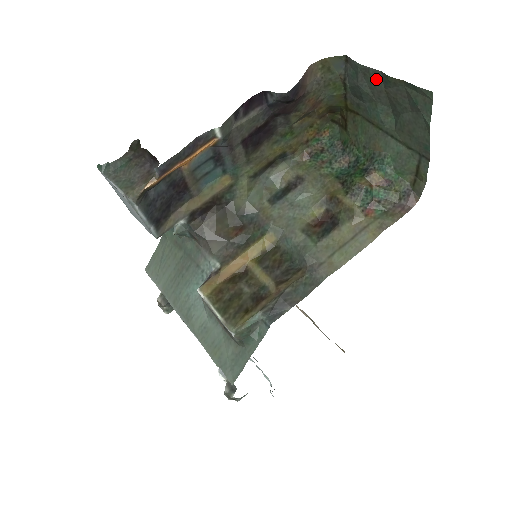
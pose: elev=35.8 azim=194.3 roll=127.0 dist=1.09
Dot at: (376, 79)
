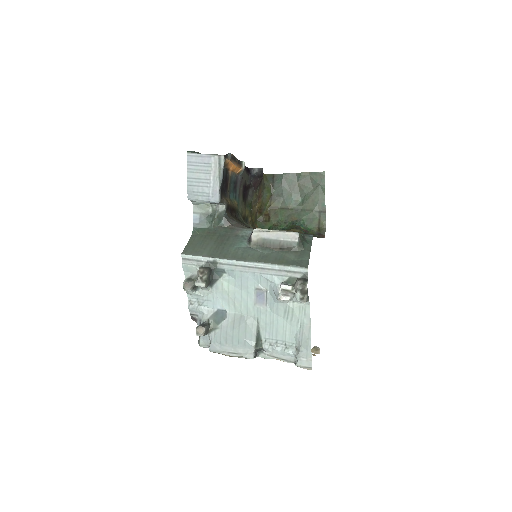
Dot at: (293, 178)
